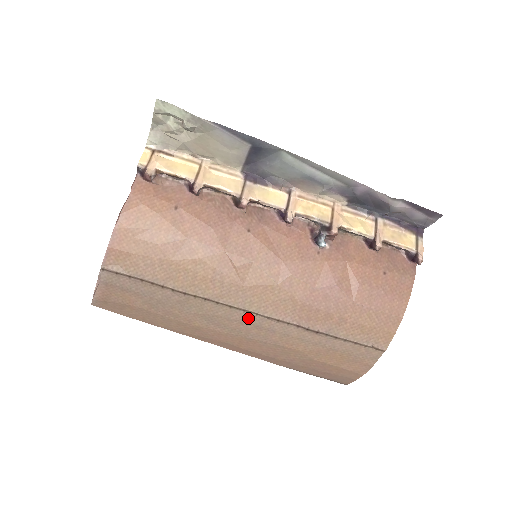
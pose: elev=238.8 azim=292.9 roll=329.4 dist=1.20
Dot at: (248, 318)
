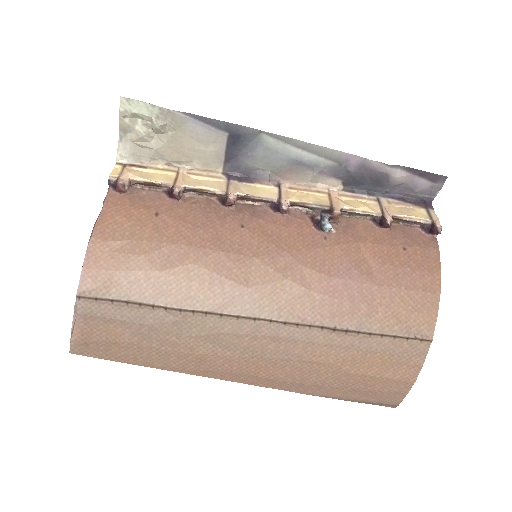
Dot at: (261, 329)
